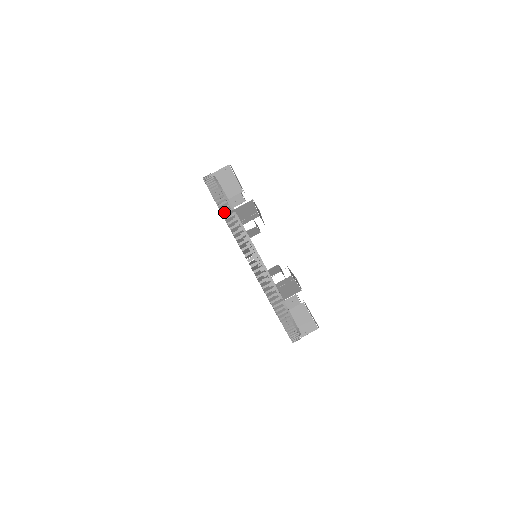
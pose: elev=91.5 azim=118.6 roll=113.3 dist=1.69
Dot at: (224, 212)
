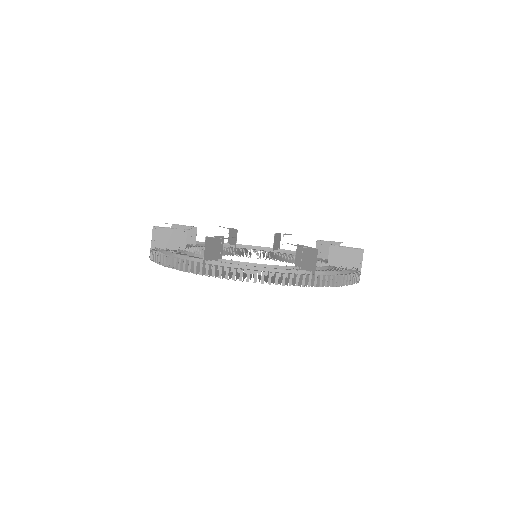
Dot at: (150, 256)
